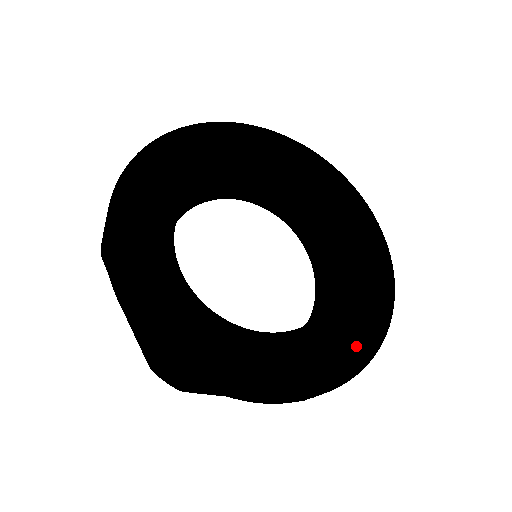
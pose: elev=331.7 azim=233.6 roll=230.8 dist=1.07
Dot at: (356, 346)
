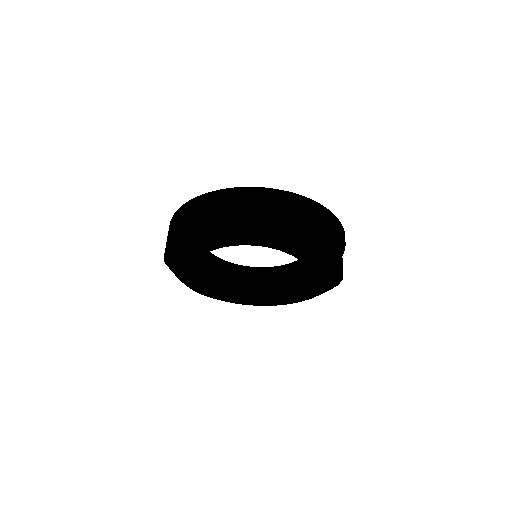
Dot at: occluded
